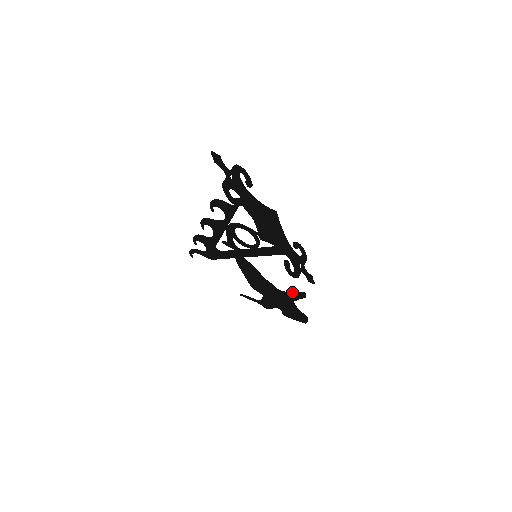
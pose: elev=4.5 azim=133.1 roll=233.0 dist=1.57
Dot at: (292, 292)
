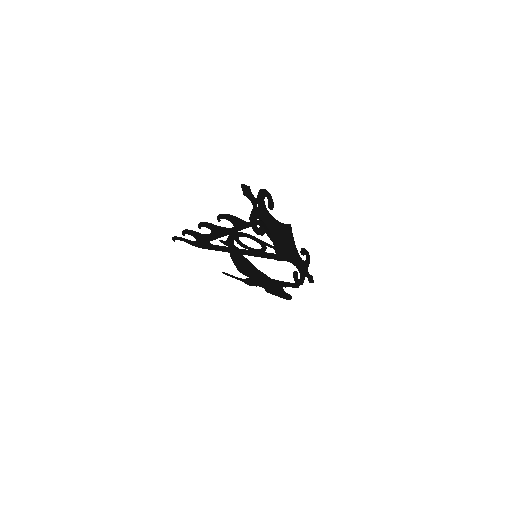
Dot at: (284, 282)
